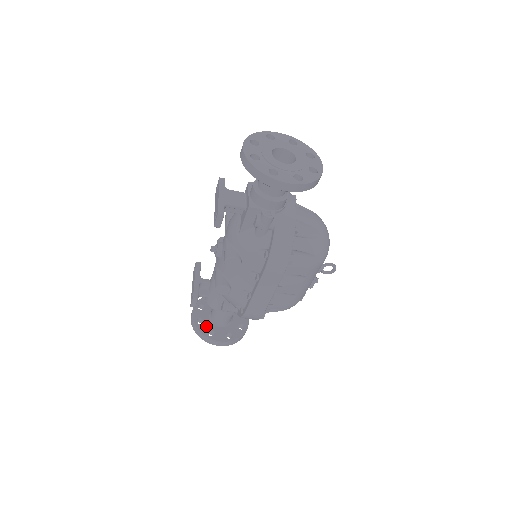
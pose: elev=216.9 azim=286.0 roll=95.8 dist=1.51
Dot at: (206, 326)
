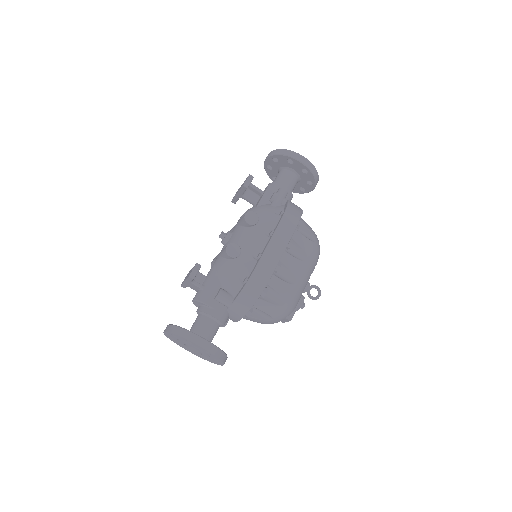
Dot at: occluded
